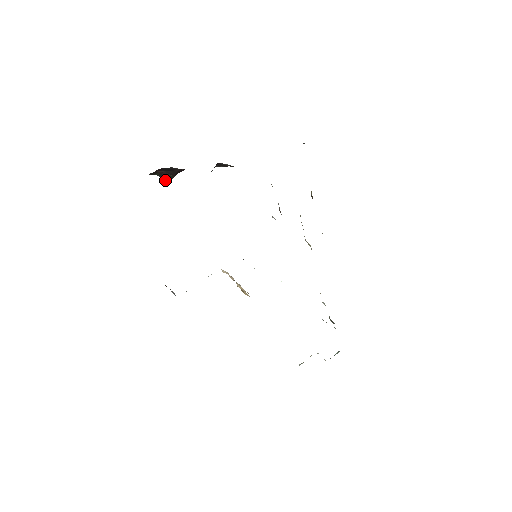
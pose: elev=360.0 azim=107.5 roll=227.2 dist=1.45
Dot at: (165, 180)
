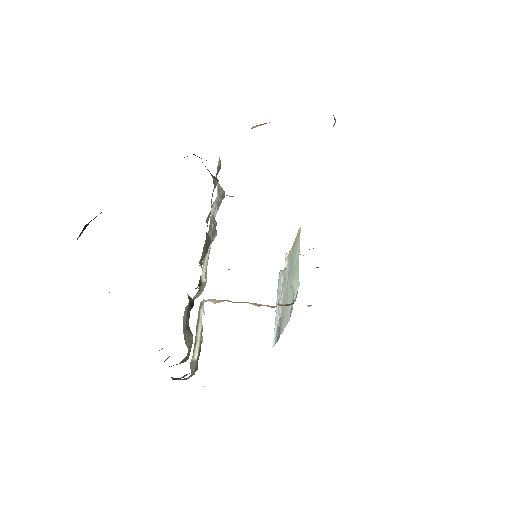
Dot at: occluded
